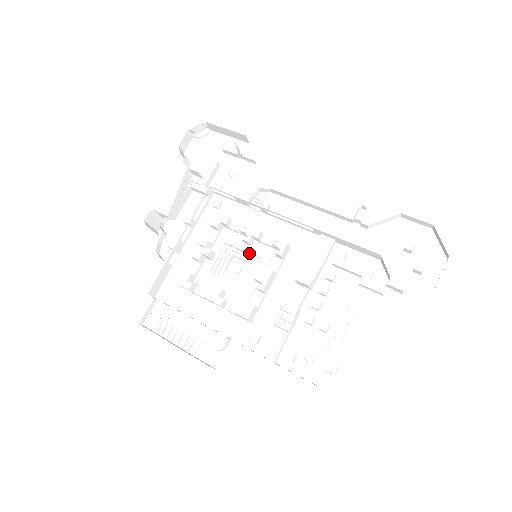
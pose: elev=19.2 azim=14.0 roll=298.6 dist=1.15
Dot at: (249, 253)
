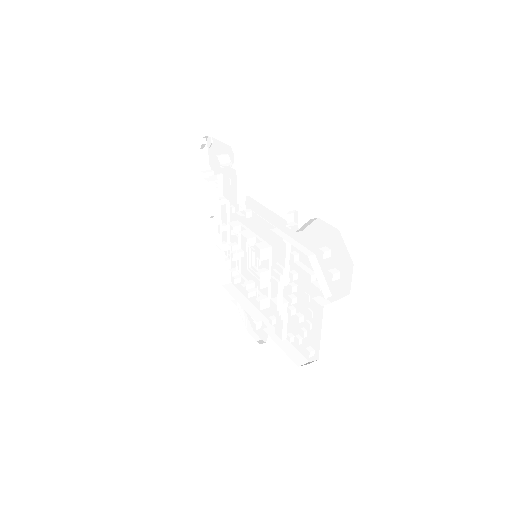
Dot at: (256, 251)
